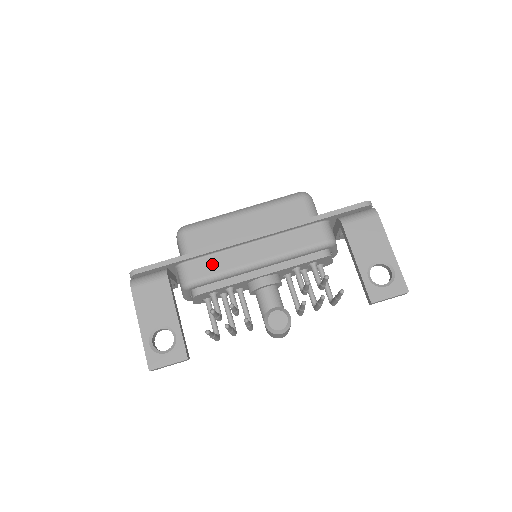
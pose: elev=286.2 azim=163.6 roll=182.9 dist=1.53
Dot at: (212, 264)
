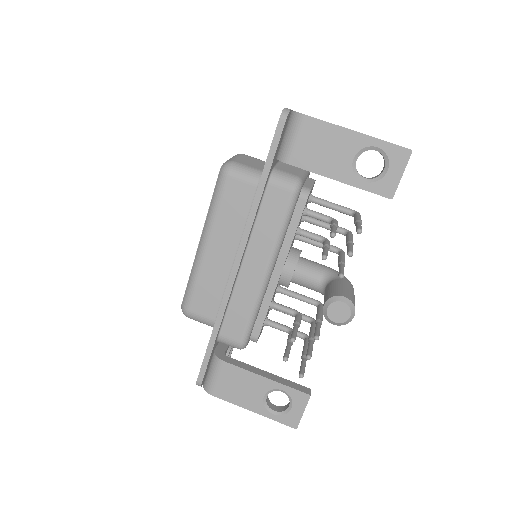
Dot at: (237, 314)
